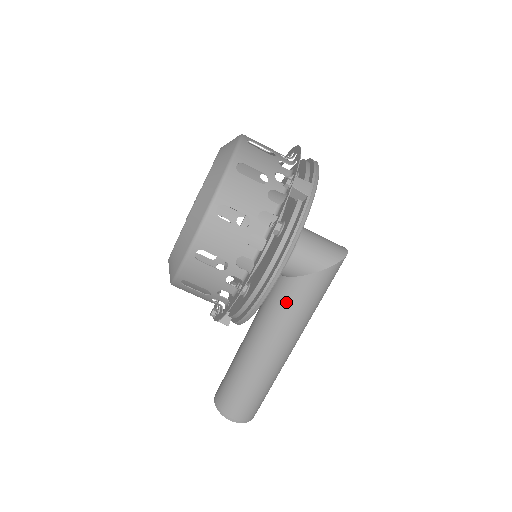
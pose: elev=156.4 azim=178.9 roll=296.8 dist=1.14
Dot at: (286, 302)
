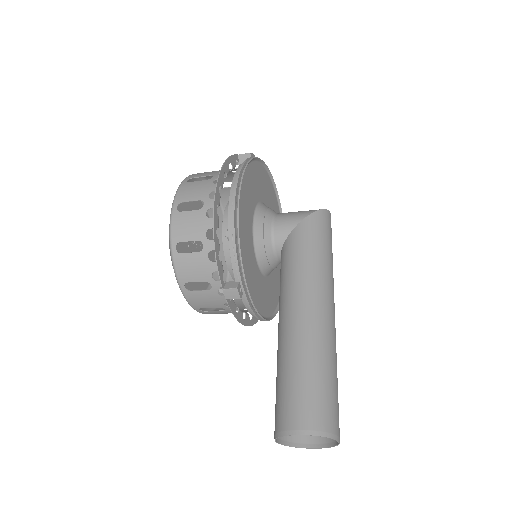
Dot at: (290, 258)
